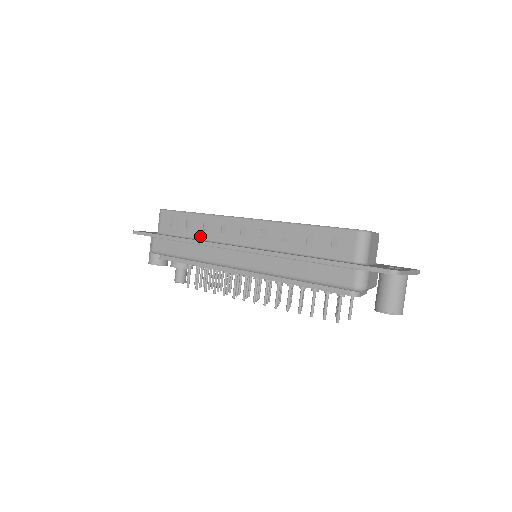
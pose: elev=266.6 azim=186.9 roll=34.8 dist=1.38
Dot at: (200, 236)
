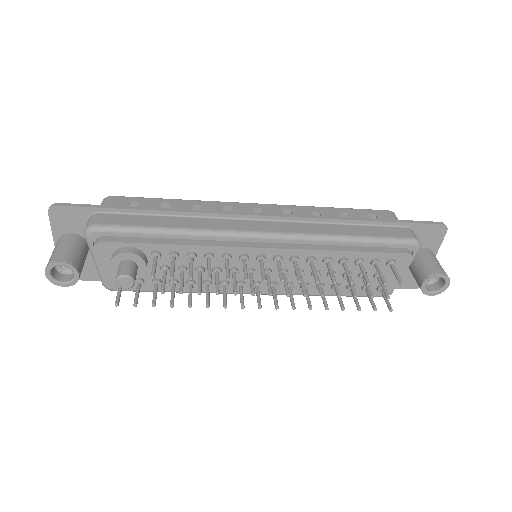
Dot at: occluded
